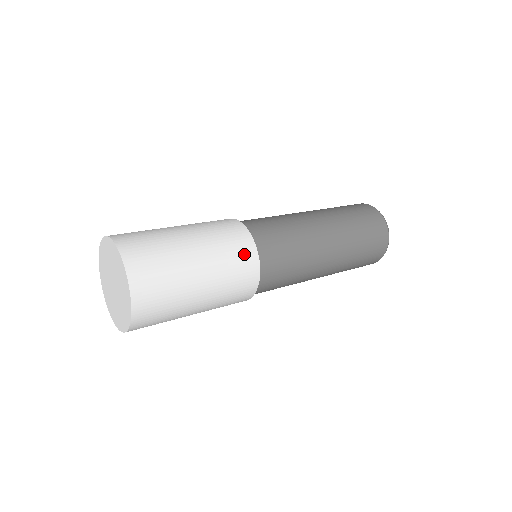
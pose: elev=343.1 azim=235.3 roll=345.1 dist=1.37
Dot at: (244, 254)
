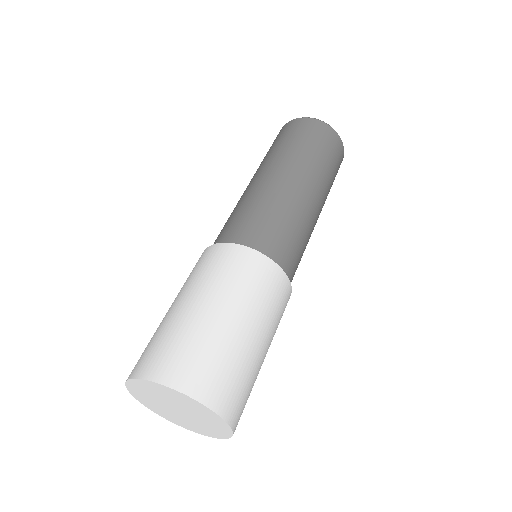
Dot at: occluded
